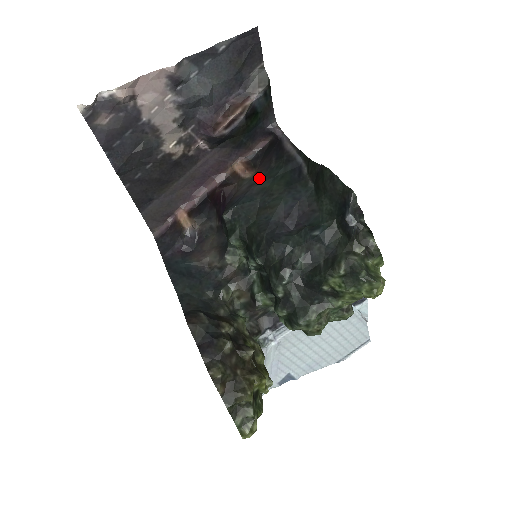
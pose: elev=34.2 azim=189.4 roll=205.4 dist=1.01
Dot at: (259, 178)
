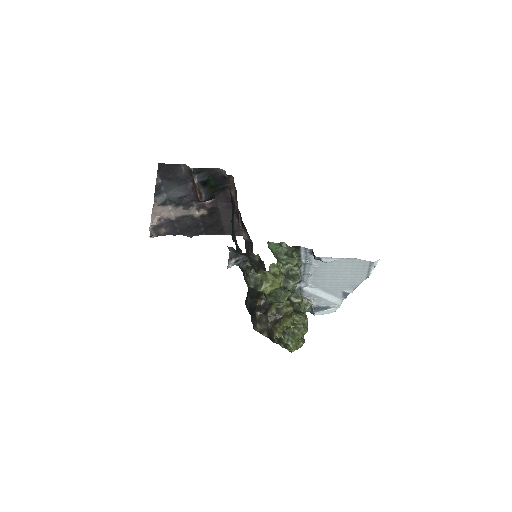
Dot at: occluded
